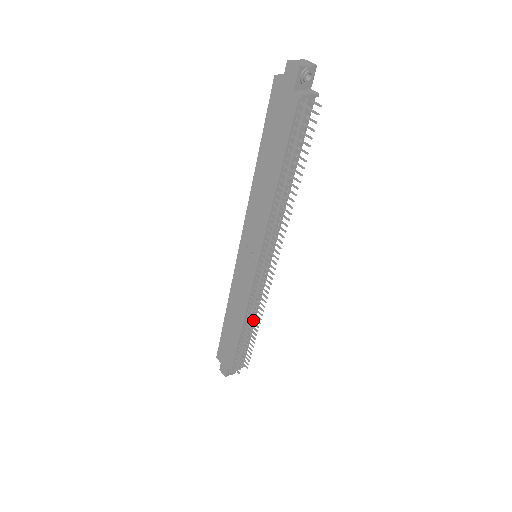
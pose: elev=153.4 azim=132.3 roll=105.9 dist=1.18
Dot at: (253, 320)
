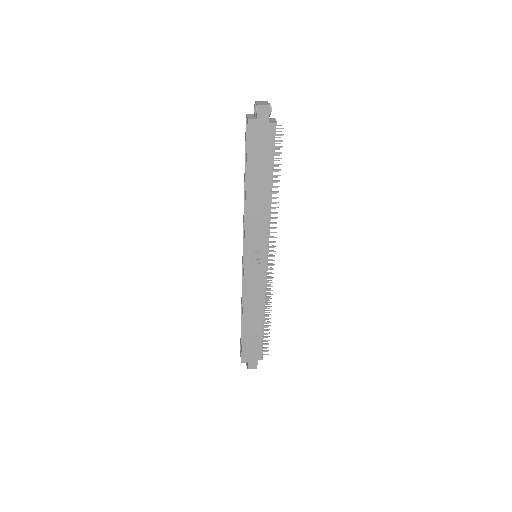
Dot at: occluded
